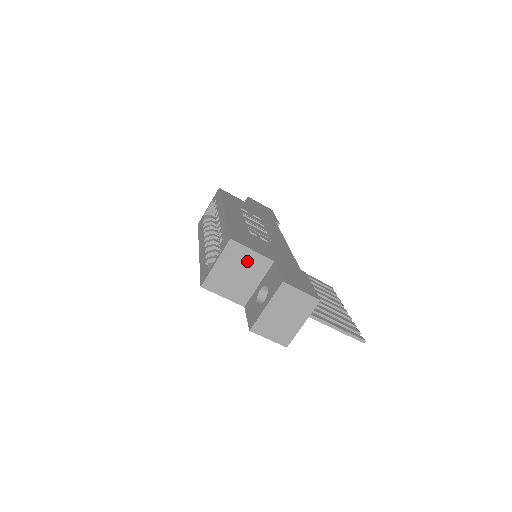
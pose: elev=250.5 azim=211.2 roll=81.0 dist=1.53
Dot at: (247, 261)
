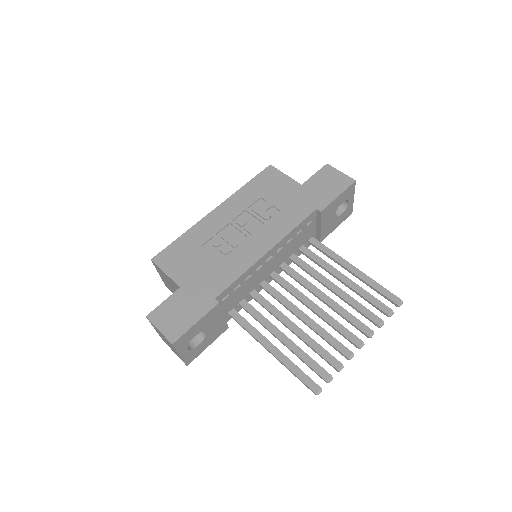
Dot at: (169, 280)
